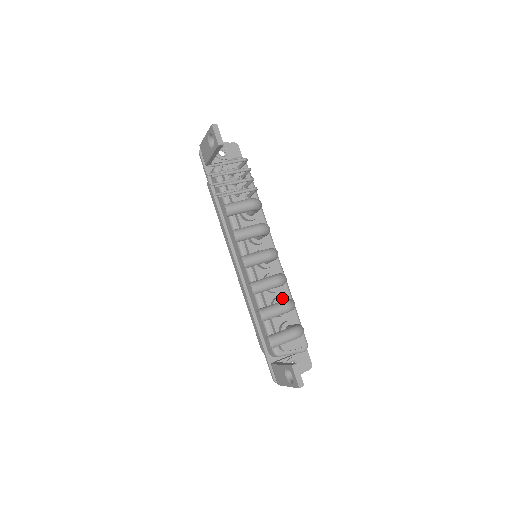
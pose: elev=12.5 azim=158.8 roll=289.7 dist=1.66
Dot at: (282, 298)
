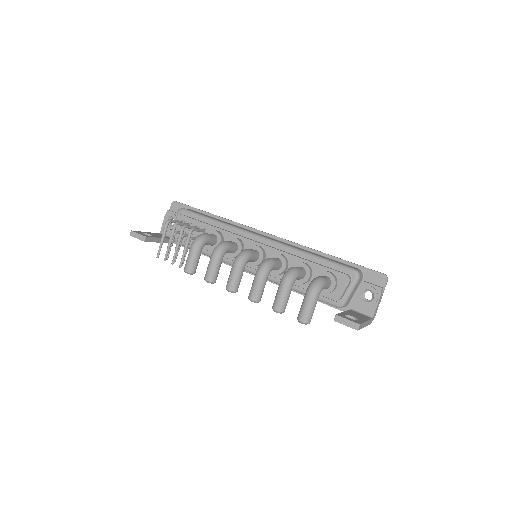
Dot at: occluded
